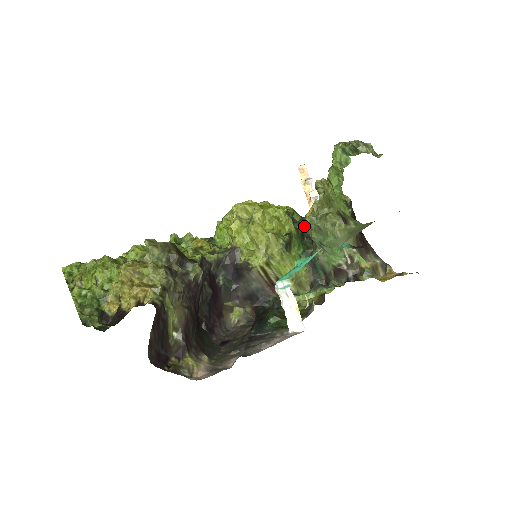
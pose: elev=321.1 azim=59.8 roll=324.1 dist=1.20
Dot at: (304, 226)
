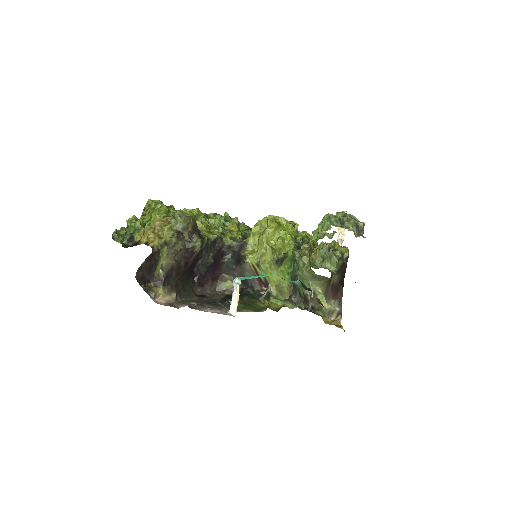
Dot at: occluded
